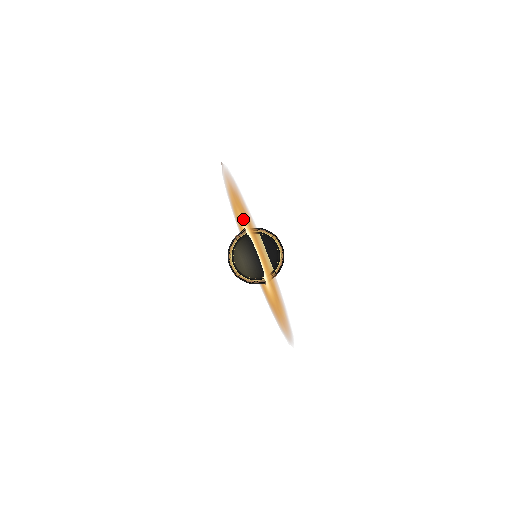
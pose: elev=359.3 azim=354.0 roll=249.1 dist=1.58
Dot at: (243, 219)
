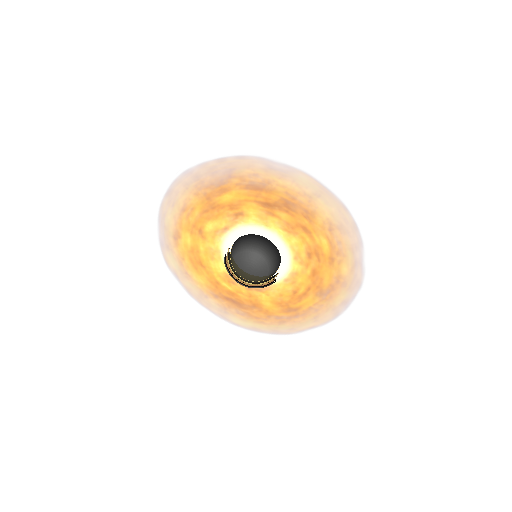
Dot at: (233, 218)
